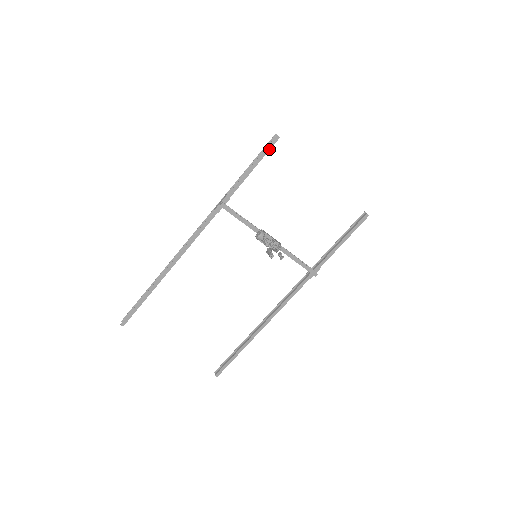
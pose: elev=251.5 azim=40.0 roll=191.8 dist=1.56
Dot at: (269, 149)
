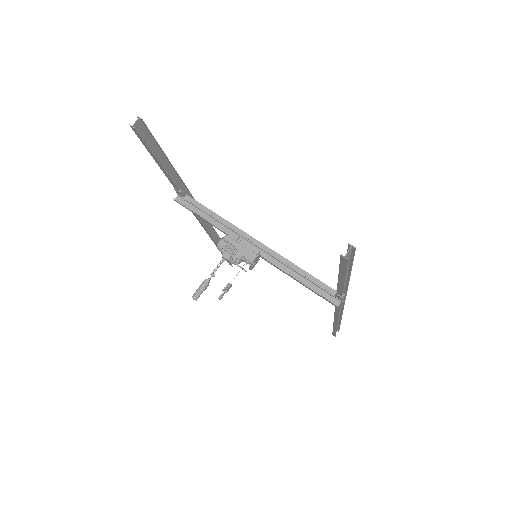
Dot at: (144, 142)
